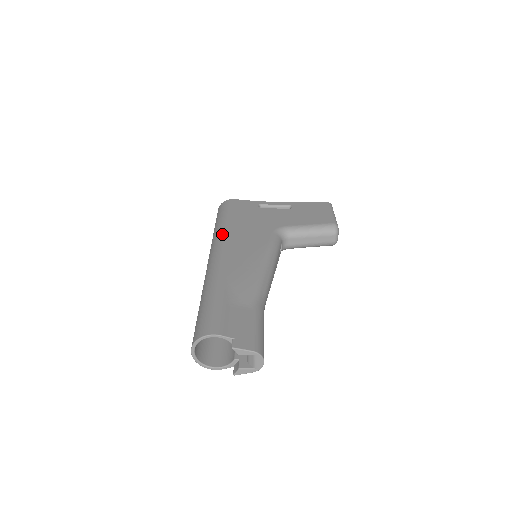
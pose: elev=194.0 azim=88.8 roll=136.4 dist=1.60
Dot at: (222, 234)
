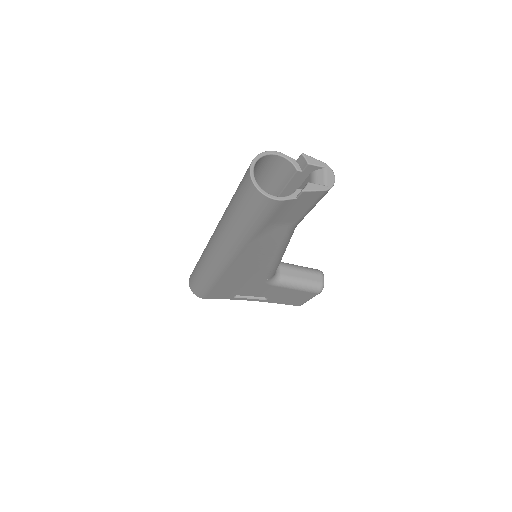
Dot at: occluded
